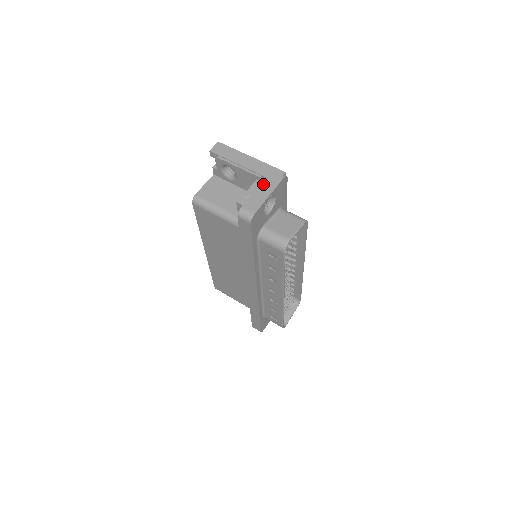
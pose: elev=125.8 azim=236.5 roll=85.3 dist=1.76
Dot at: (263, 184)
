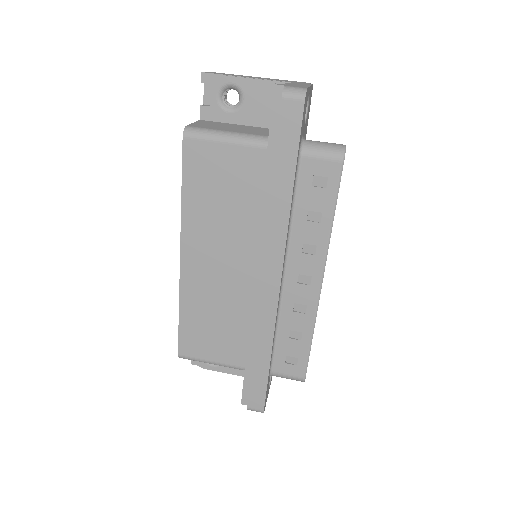
Dot at: (293, 83)
